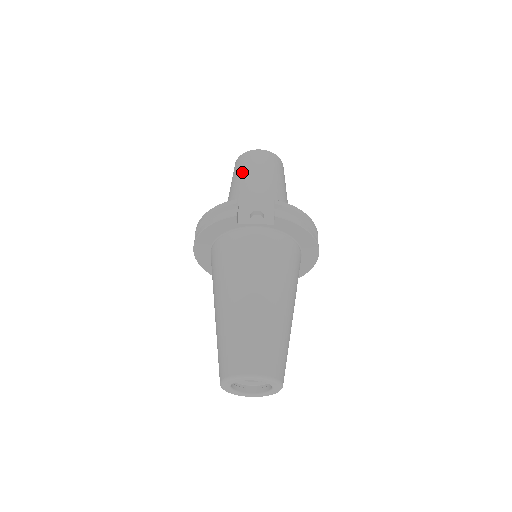
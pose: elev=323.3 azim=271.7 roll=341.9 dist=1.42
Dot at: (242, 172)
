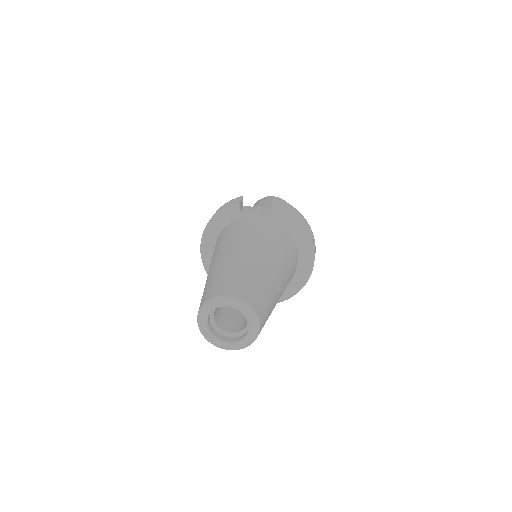
Dot at: (255, 205)
